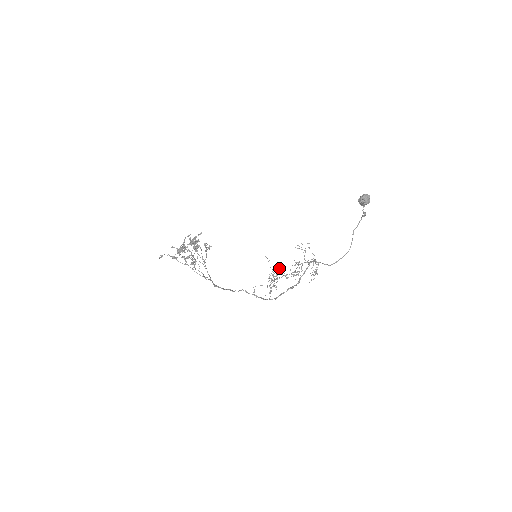
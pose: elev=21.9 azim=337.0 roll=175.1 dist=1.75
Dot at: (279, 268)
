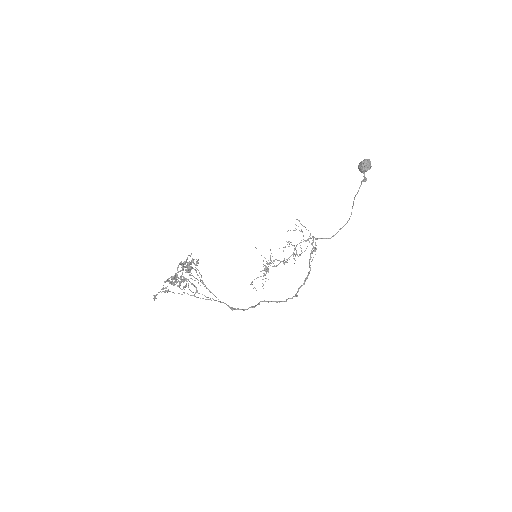
Dot at: (271, 253)
